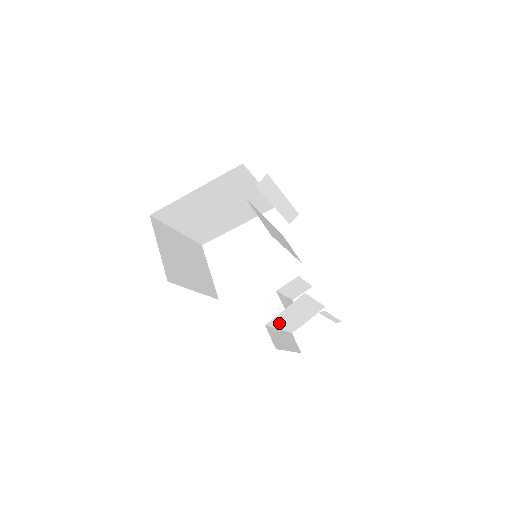
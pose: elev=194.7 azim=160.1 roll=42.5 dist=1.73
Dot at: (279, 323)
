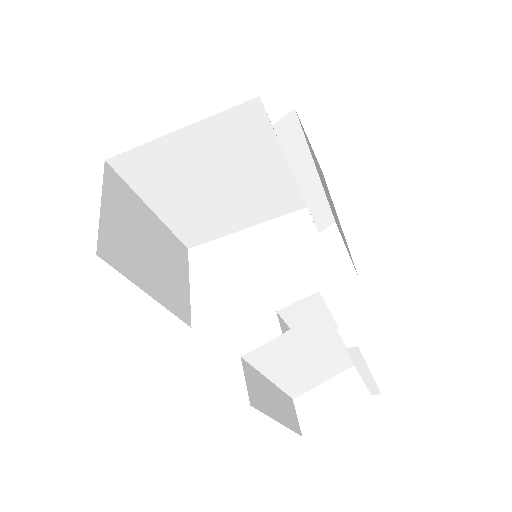
Dot at: (270, 365)
